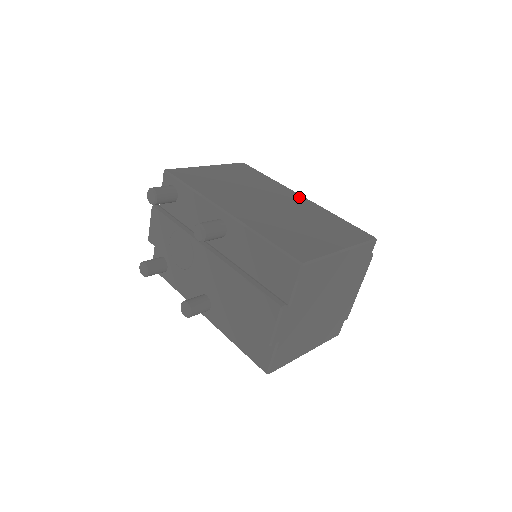
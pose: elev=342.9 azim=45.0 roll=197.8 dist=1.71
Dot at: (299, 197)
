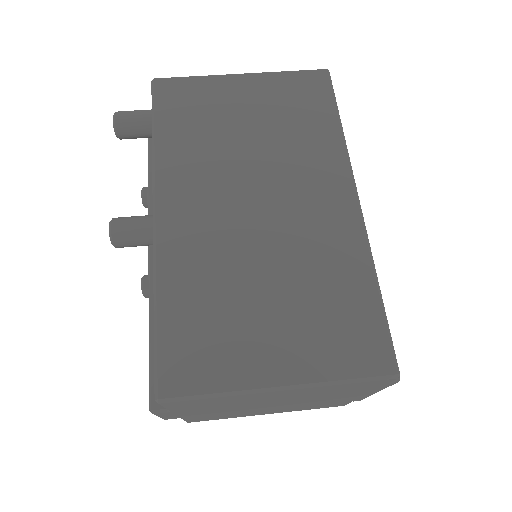
Dot at: (345, 200)
